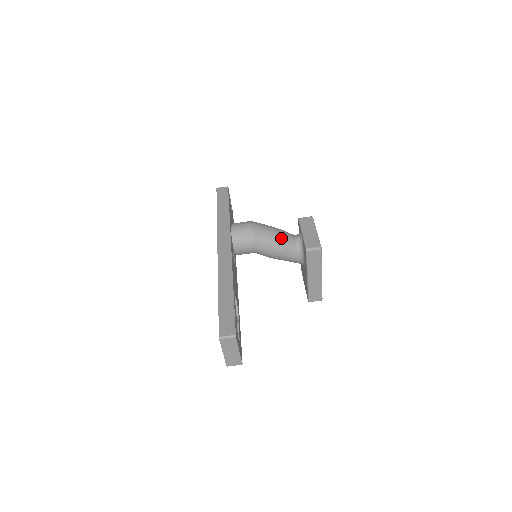
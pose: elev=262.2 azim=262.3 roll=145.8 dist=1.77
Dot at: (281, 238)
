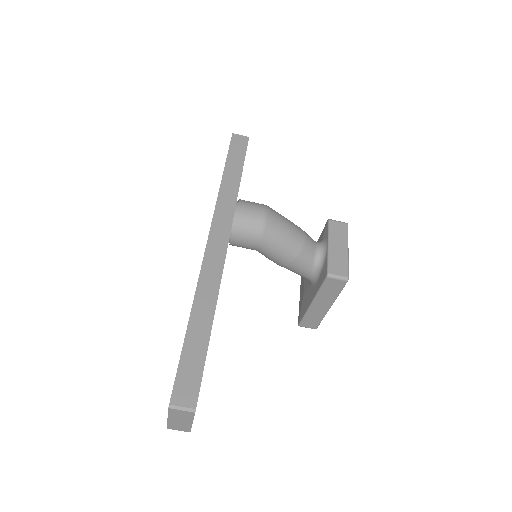
Dot at: (299, 244)
